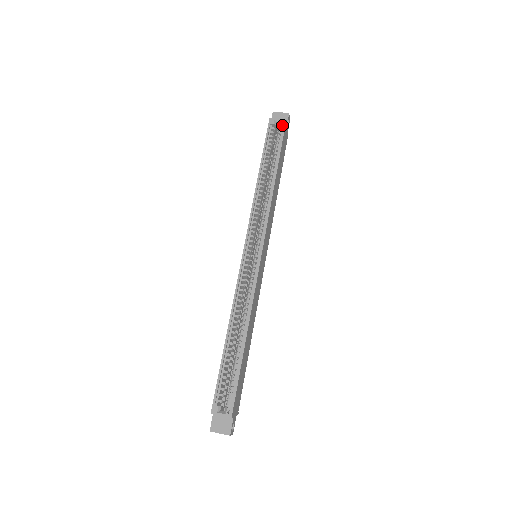
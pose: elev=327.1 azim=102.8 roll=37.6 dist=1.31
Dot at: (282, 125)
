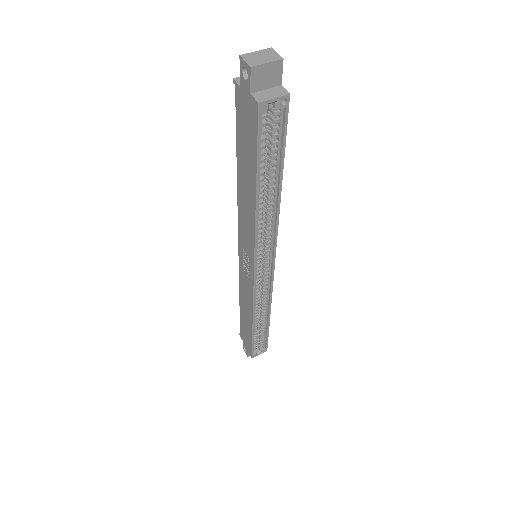
Dot at: (281, 106)
